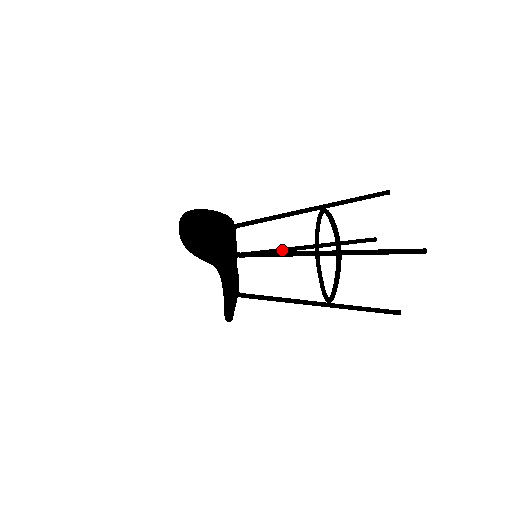
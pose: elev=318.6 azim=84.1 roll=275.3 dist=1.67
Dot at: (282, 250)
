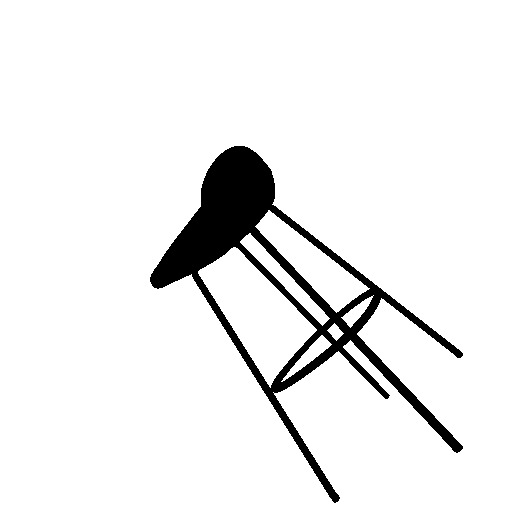
Dot at: (286, 292)
